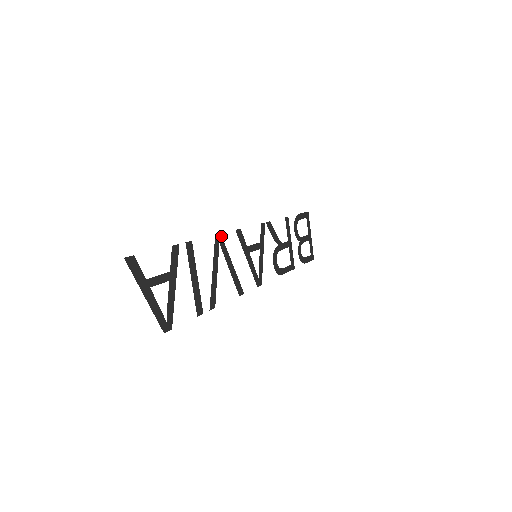
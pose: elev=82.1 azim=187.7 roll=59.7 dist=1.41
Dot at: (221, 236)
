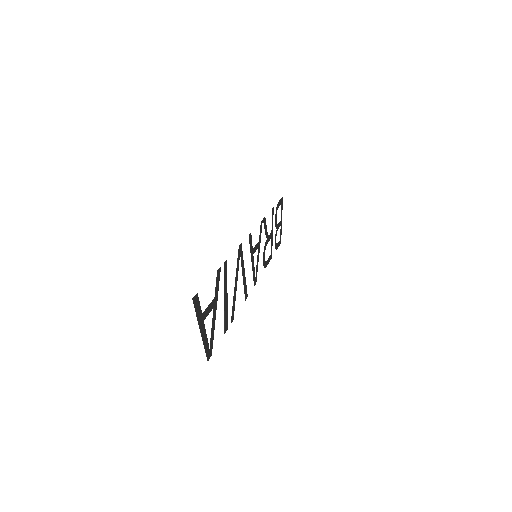
Dot at: (241, 246)
